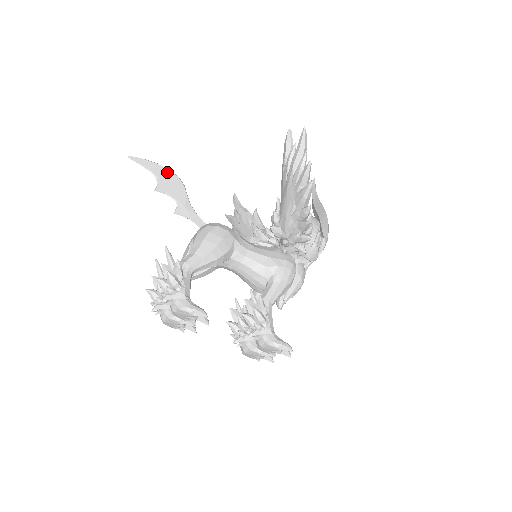
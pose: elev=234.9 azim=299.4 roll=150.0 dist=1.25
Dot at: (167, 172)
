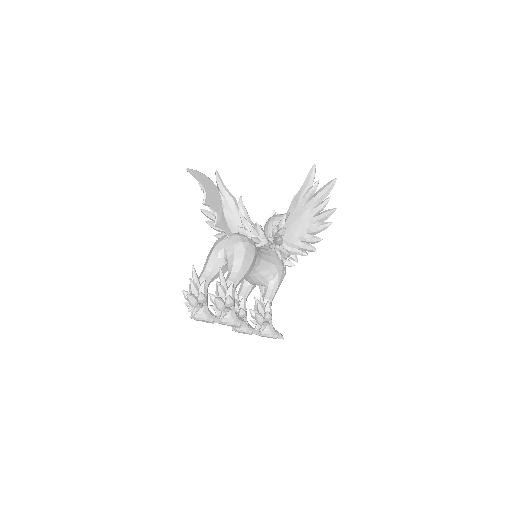
Dot at: (211, 184)
